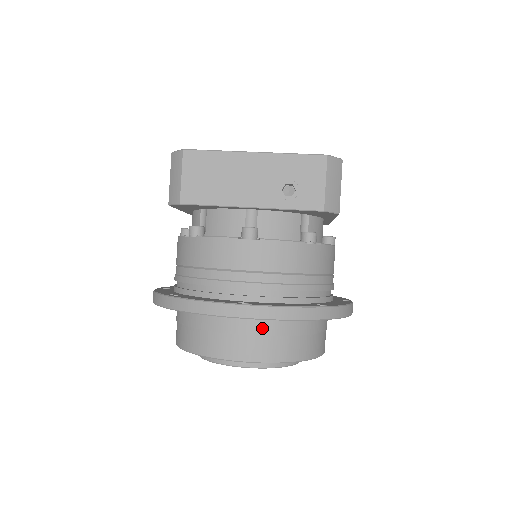
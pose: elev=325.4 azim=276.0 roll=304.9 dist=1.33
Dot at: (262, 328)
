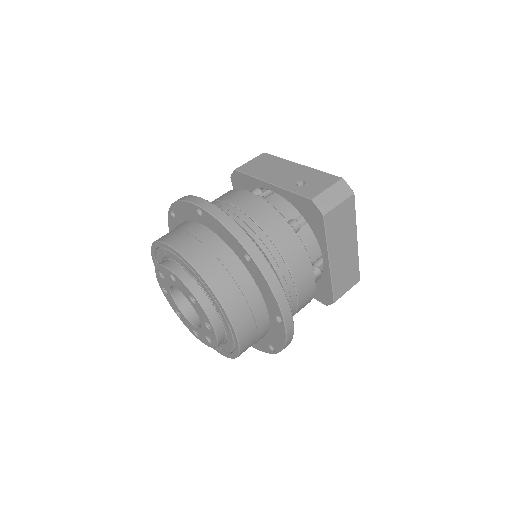
Dot at: (205, 237)
